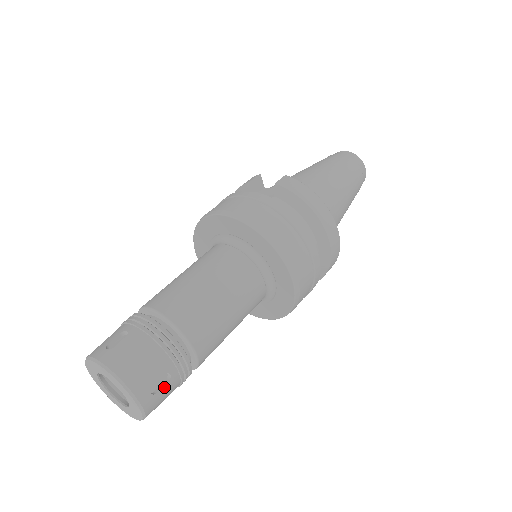
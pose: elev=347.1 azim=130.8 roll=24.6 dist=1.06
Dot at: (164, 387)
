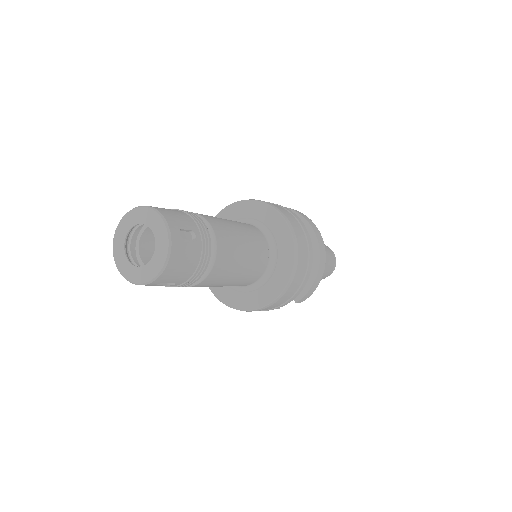
Dot at: (189, 241)
